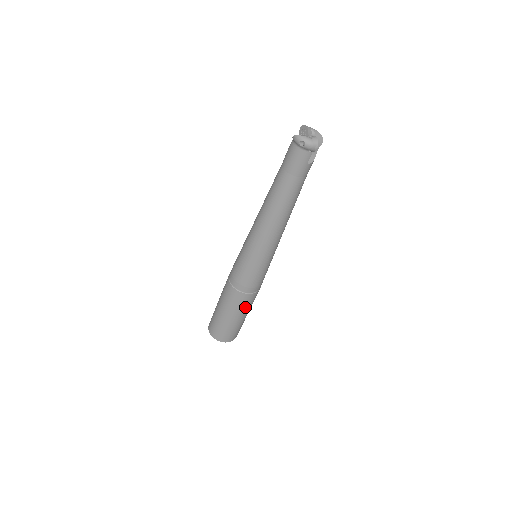
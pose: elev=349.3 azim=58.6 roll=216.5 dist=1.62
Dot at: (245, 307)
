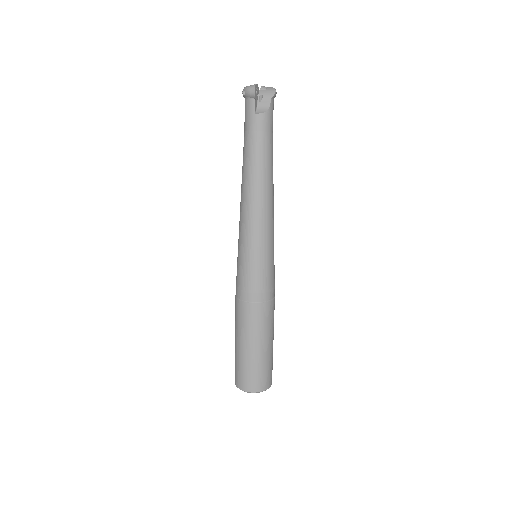
Dot at: (249, 327)
